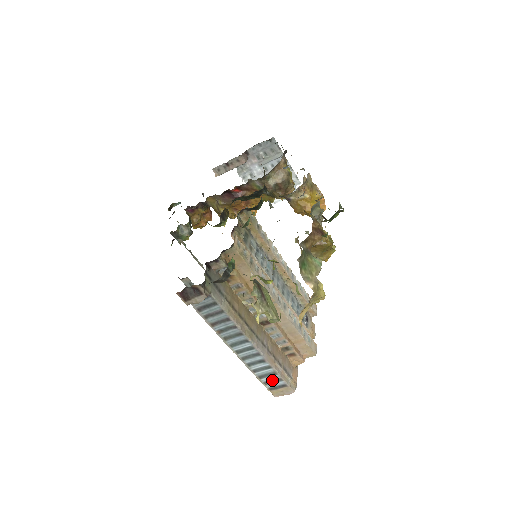
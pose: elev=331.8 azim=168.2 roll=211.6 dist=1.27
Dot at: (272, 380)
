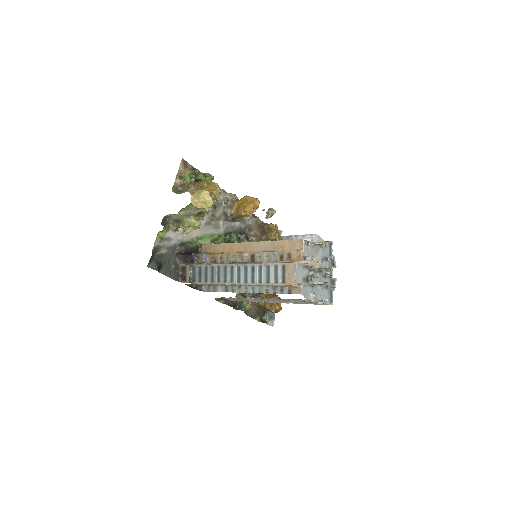
Dot at: (275, 274)
